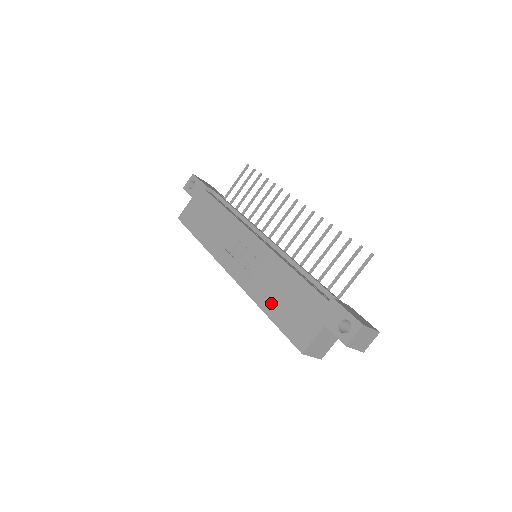
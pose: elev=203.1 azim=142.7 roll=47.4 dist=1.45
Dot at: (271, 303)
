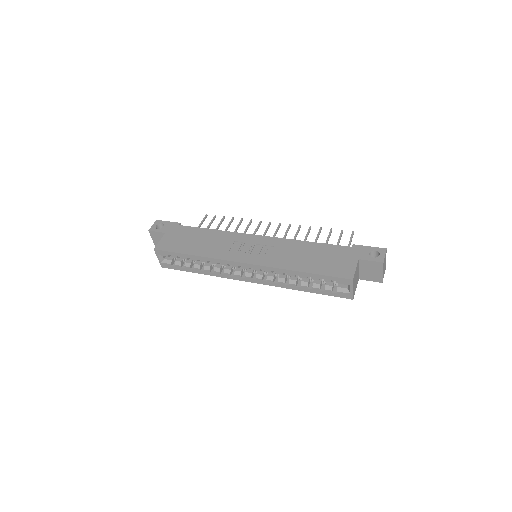
Dot at: (303, 264)
